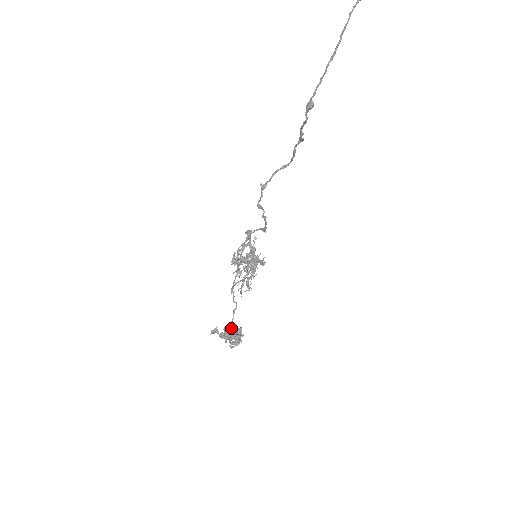
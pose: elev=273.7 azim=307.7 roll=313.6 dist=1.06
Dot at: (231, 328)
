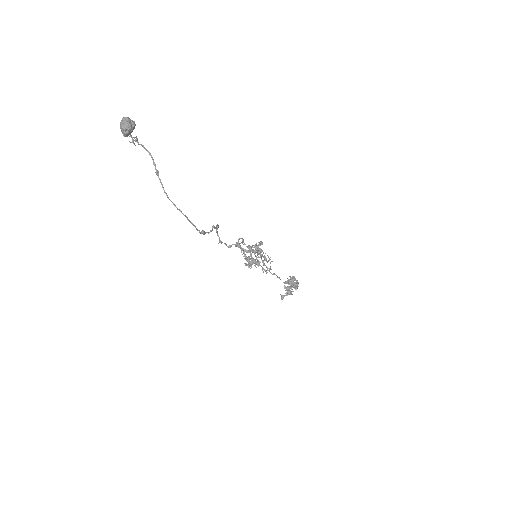
Dot at: (287, 287)
